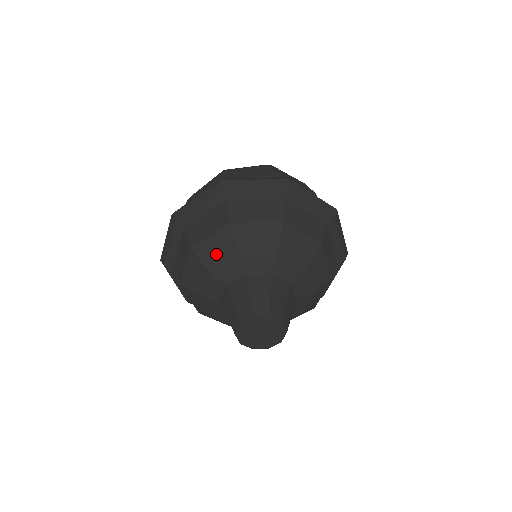
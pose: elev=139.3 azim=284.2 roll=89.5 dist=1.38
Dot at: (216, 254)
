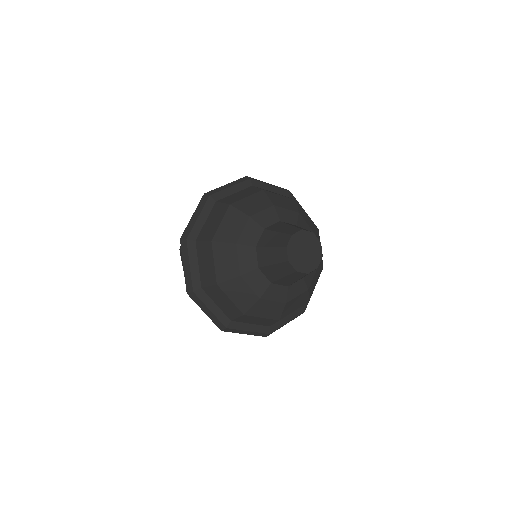
Dot at: (229, 264)
